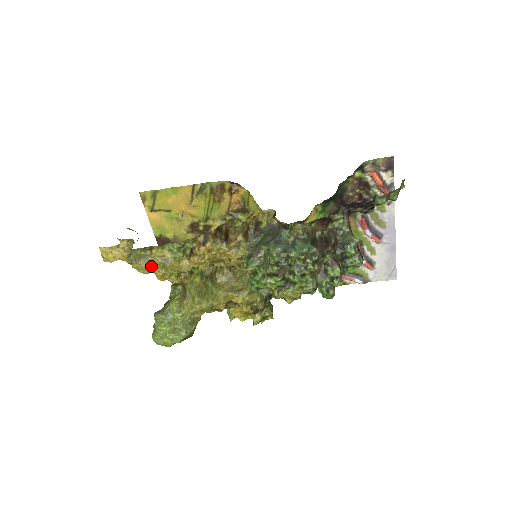
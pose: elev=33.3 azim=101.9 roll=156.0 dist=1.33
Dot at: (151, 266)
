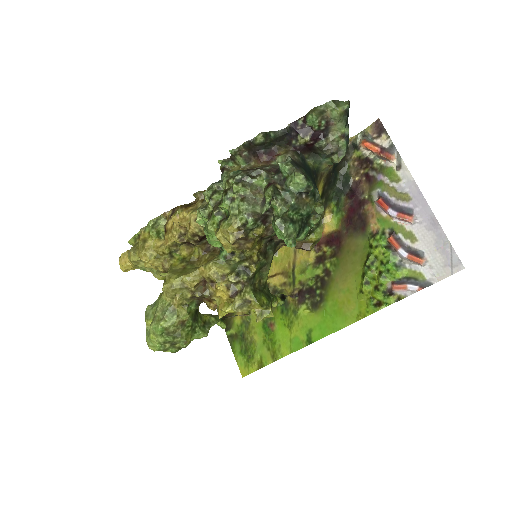
Dot at: (137, 251)
